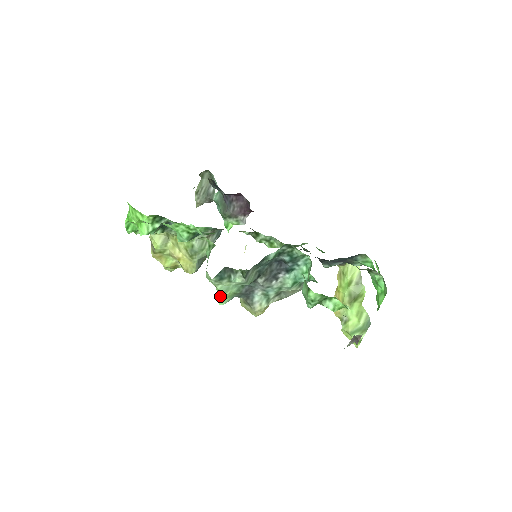
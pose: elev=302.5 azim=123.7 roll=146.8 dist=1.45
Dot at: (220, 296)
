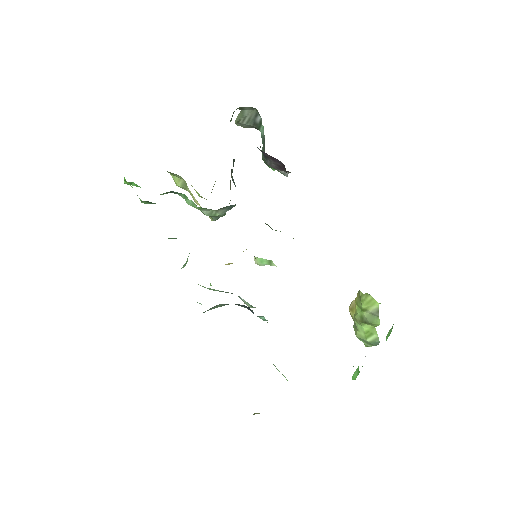
Dot at: occluded
